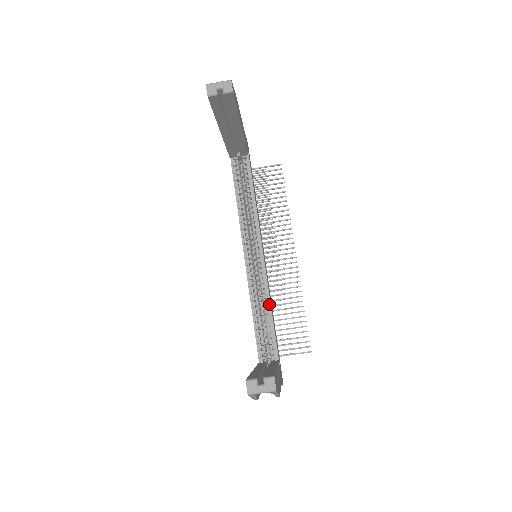
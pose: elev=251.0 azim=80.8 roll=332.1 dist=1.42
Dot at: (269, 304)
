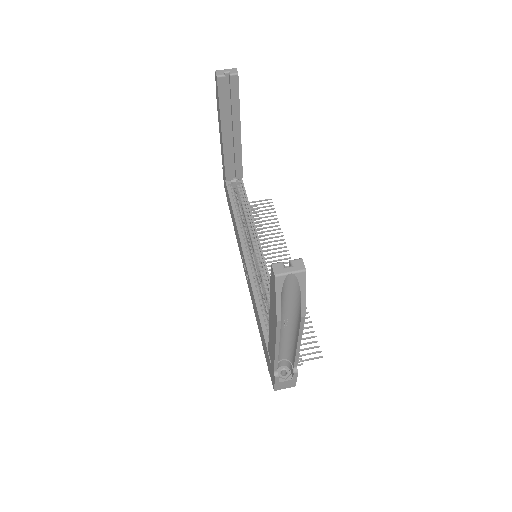
Dot at: occluded
